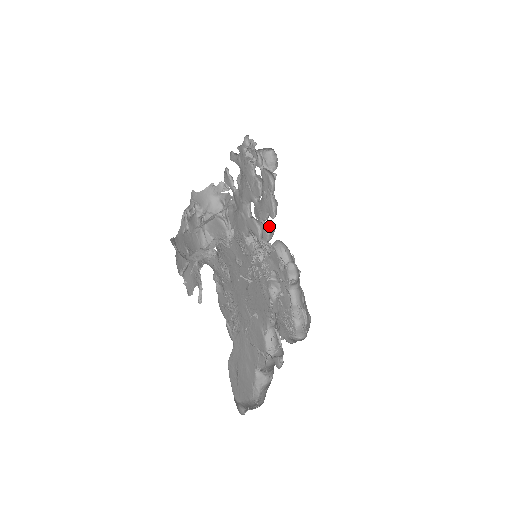
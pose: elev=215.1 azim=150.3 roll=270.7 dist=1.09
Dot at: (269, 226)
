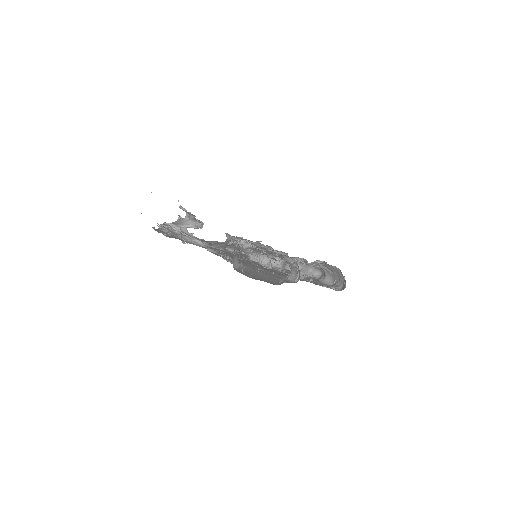
Dot at: occluded
